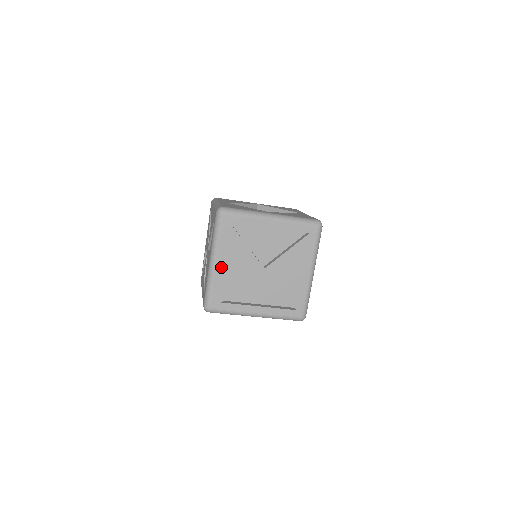
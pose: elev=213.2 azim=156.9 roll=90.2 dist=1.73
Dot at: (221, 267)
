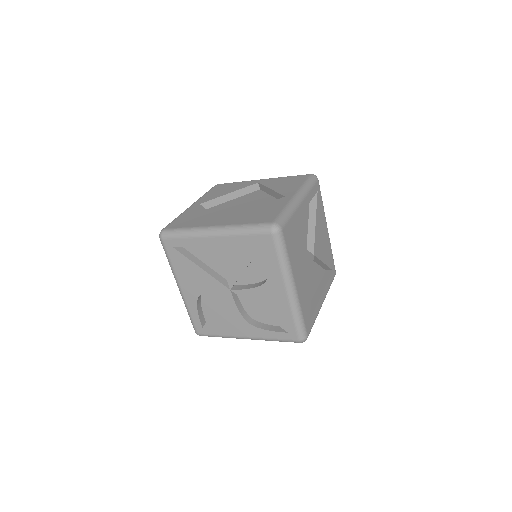
Dot at: (299, 287)
